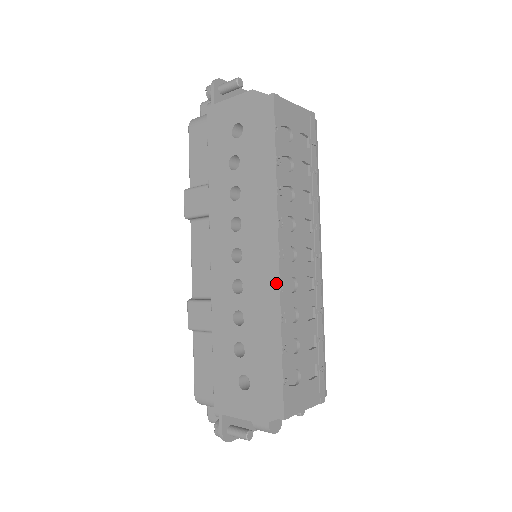
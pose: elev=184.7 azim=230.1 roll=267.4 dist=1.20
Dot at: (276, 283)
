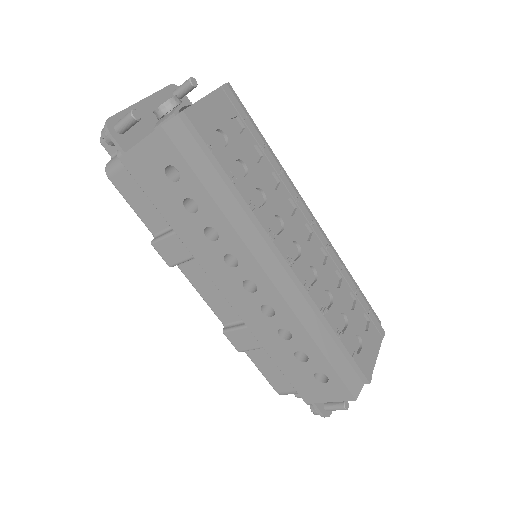
Dot at: (300, 288)
